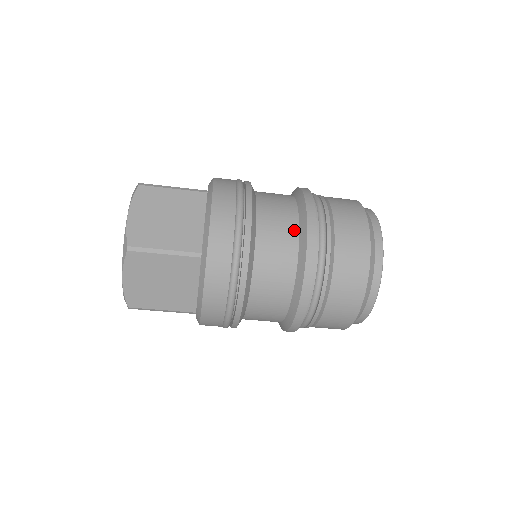
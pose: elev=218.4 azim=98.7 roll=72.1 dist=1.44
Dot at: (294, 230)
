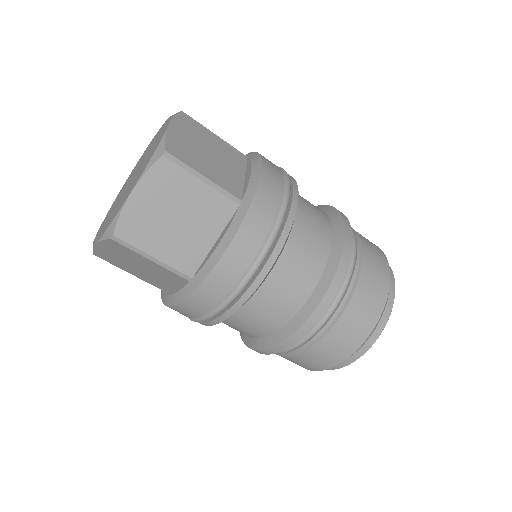
Dot at: (328, 227)
